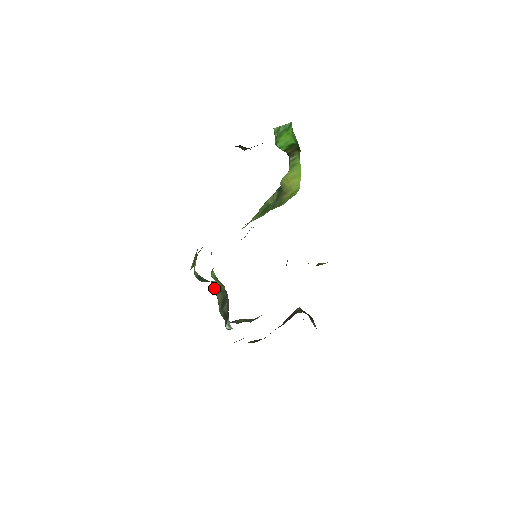
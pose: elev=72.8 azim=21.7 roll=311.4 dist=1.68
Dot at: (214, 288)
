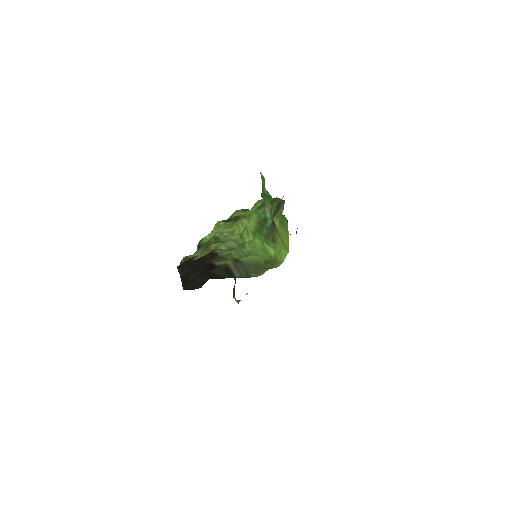
Dot at: occluded
